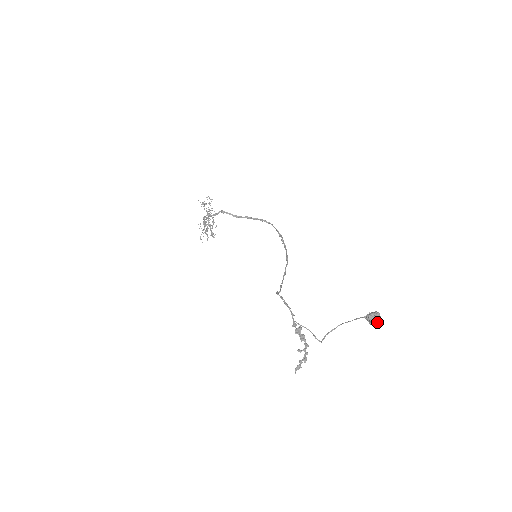
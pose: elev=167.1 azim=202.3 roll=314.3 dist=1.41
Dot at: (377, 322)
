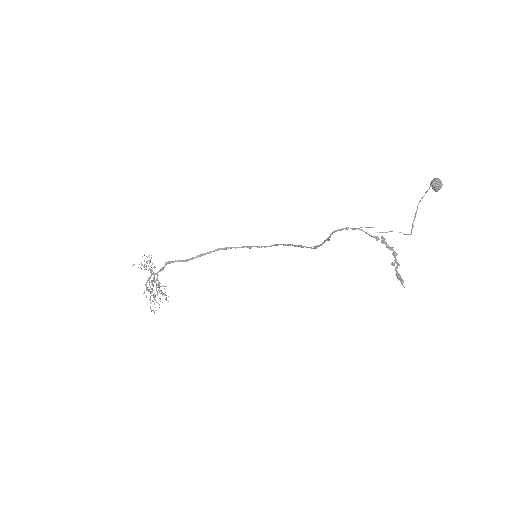
Dot at: (442, 184)
